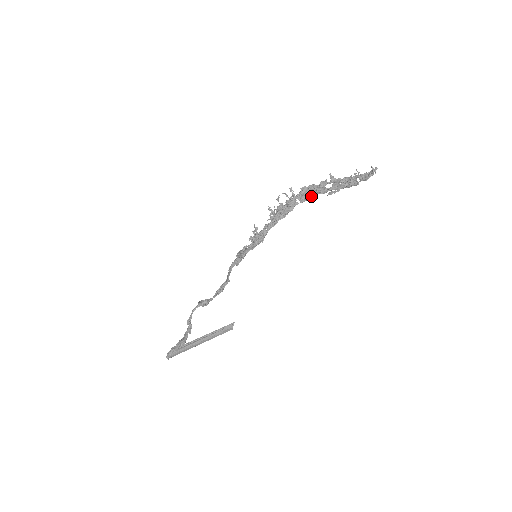
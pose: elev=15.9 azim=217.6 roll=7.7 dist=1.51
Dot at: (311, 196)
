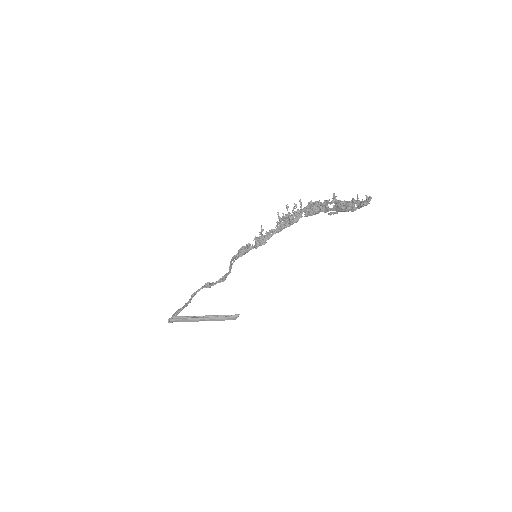
Dot at: (314, 212)
